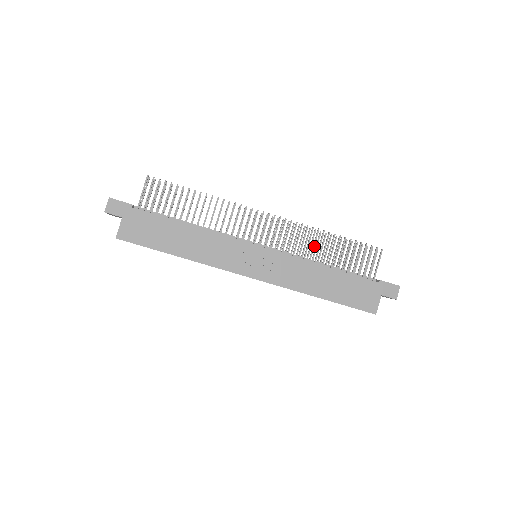
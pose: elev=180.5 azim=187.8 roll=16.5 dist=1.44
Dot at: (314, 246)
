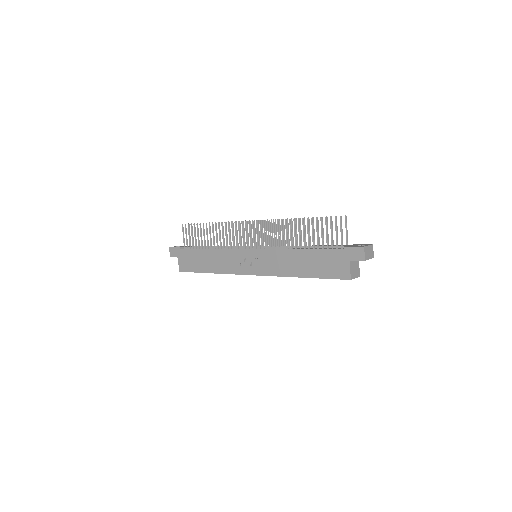
Dot at: (287, 235)
